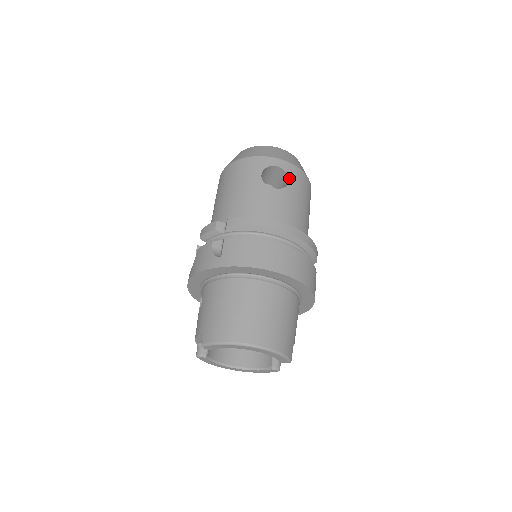
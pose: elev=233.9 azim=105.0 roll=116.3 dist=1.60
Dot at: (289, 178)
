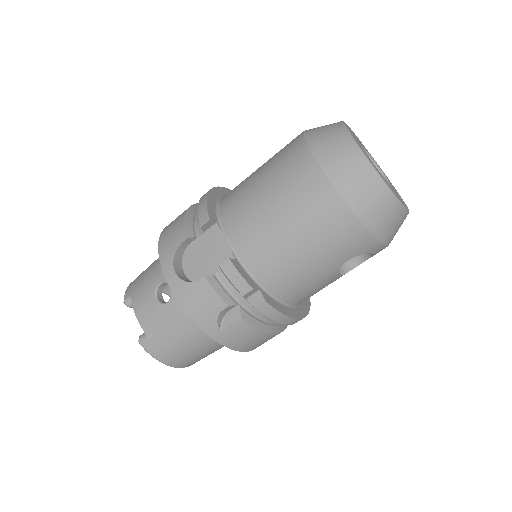
Dot at: occluded
